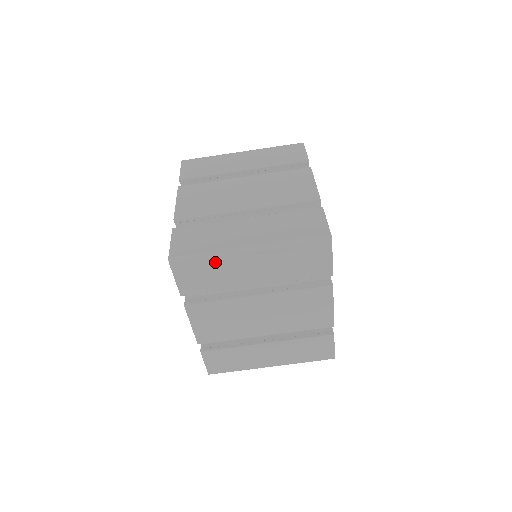
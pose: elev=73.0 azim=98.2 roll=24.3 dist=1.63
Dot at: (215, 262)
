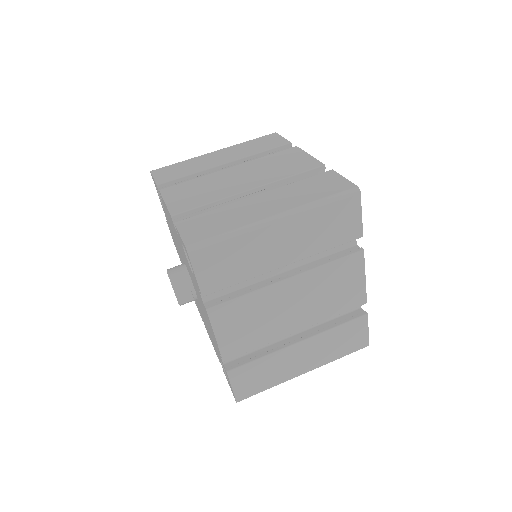
Dot at: (240, 242)
